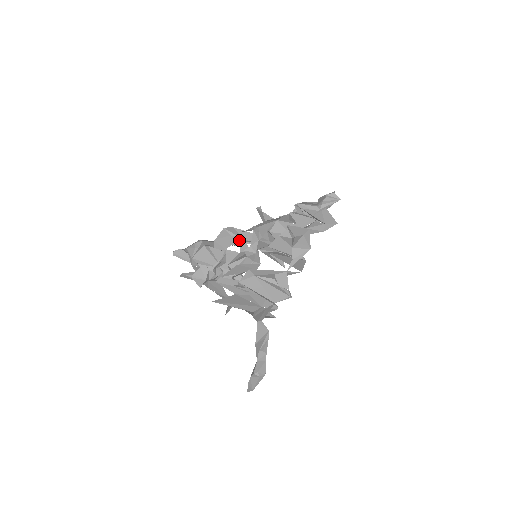
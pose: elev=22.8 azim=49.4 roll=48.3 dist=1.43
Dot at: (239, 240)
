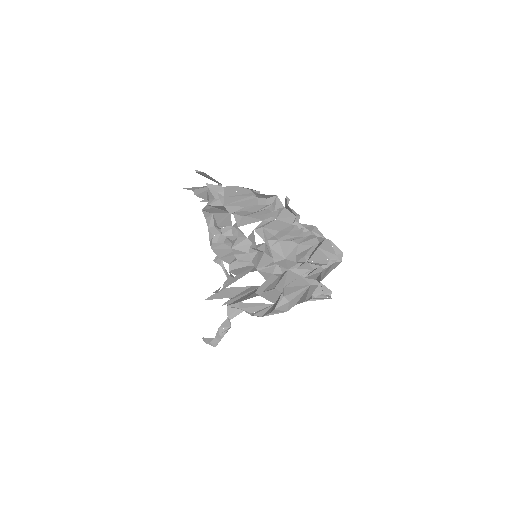
Dot at: (252, 233)
